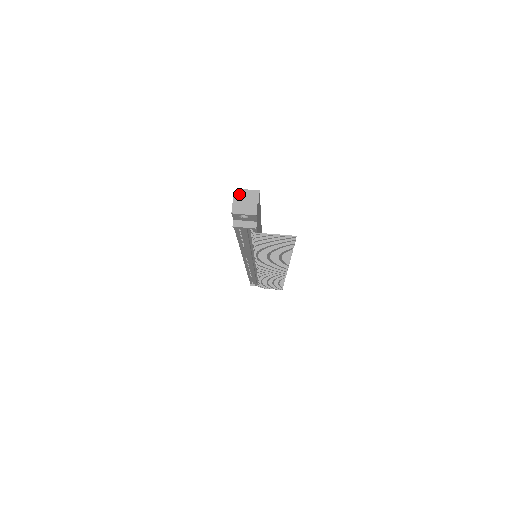
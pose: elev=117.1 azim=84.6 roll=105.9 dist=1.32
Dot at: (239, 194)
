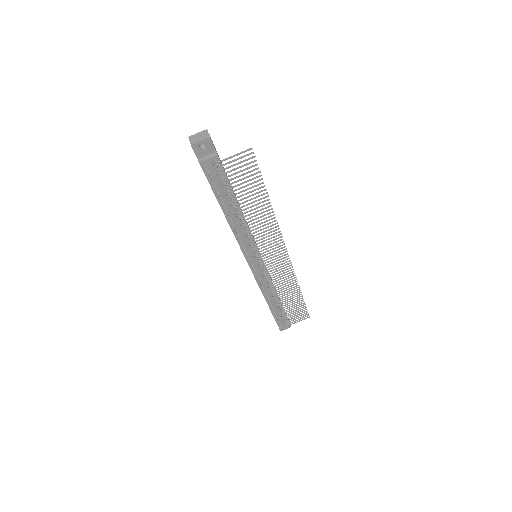
Dot at: occluded
